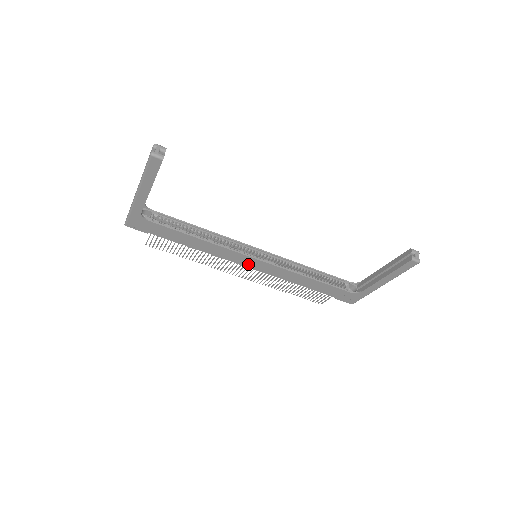
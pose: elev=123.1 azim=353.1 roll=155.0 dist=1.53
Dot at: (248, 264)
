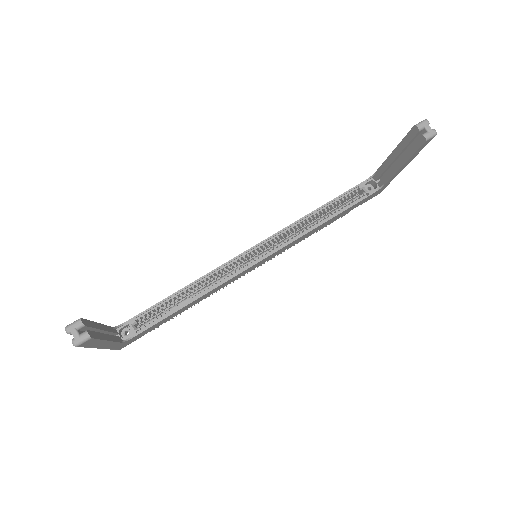
Dot at: (255, 267)
